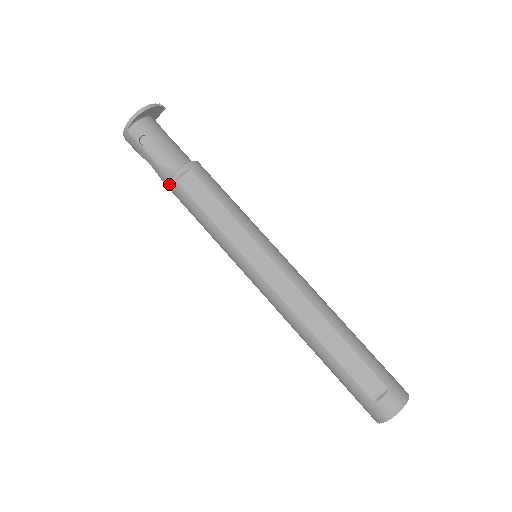
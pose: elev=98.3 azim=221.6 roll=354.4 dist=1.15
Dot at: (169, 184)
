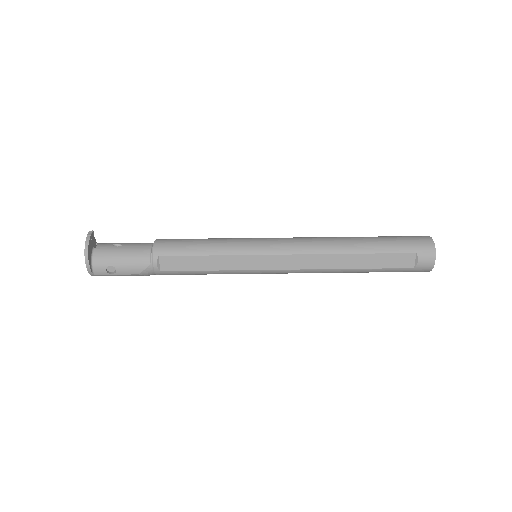
Dot at: occluded
